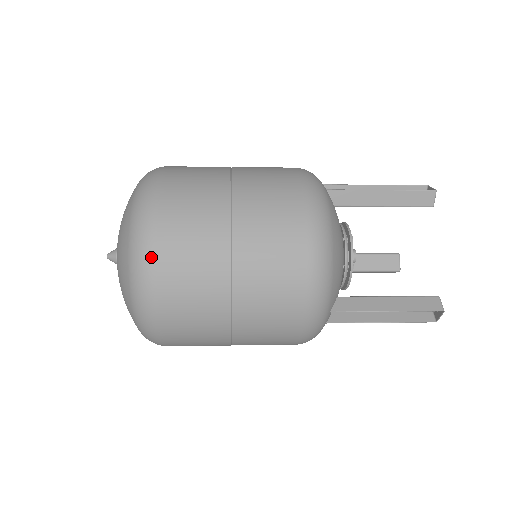
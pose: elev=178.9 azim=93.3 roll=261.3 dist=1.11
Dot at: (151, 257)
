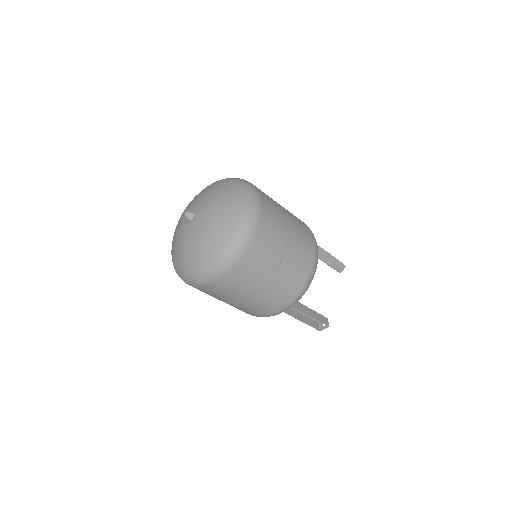
Dot at: (252, 237)
